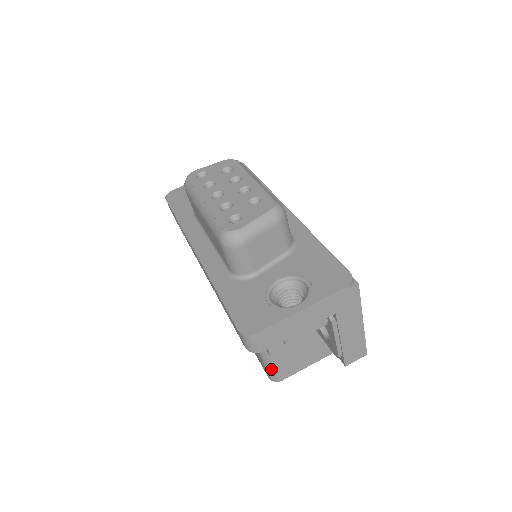
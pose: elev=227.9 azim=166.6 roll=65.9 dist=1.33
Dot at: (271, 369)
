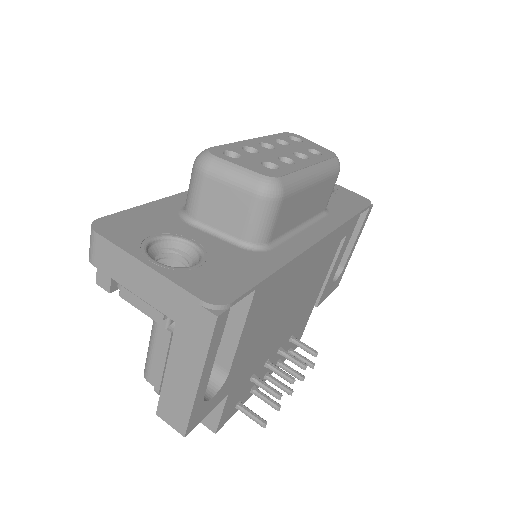
Dot at: (148, 354)
